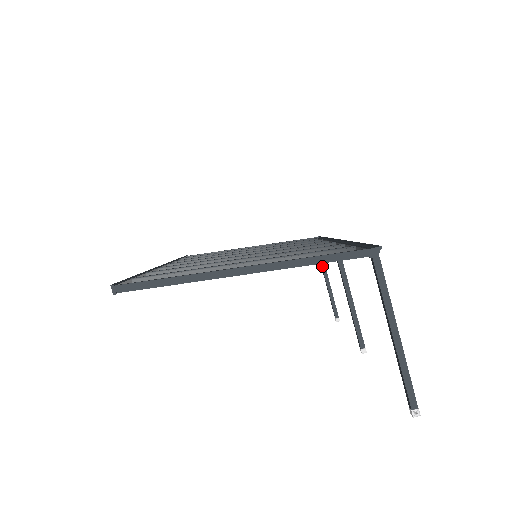
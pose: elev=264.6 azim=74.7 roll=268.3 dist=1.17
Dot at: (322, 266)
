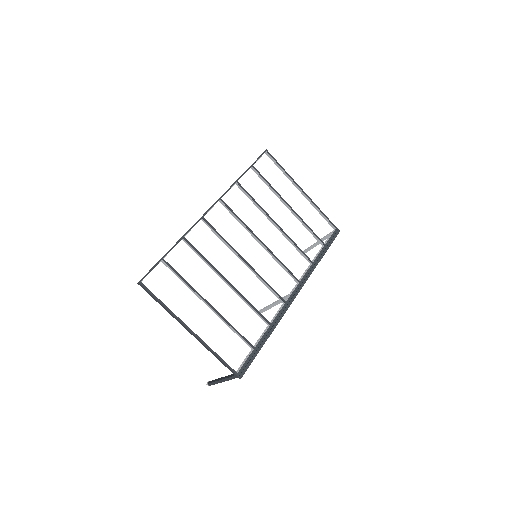
Dot at: occluded
